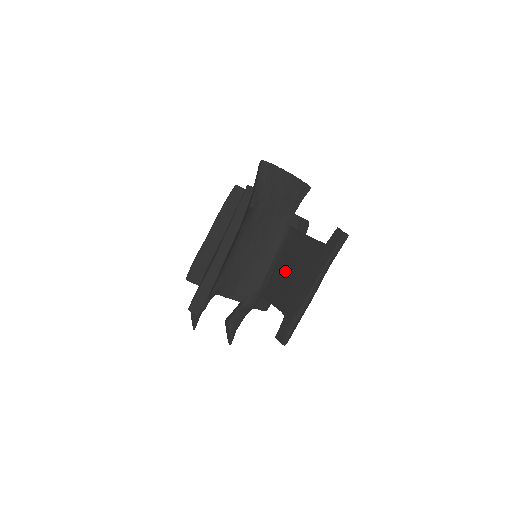
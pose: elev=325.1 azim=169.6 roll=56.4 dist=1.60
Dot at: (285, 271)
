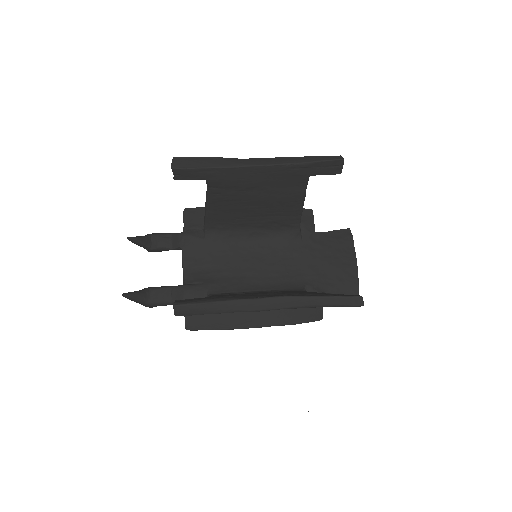
Dot at: occluded
